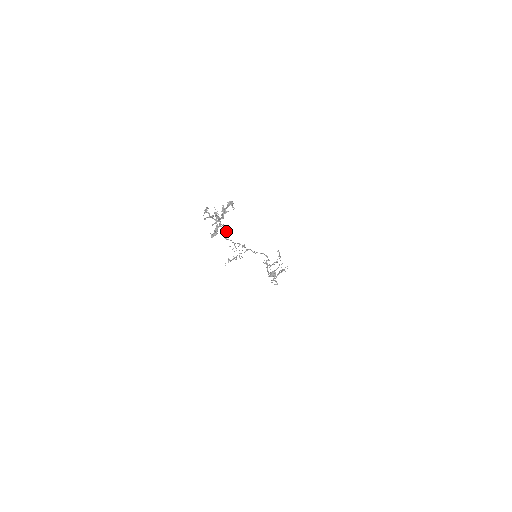
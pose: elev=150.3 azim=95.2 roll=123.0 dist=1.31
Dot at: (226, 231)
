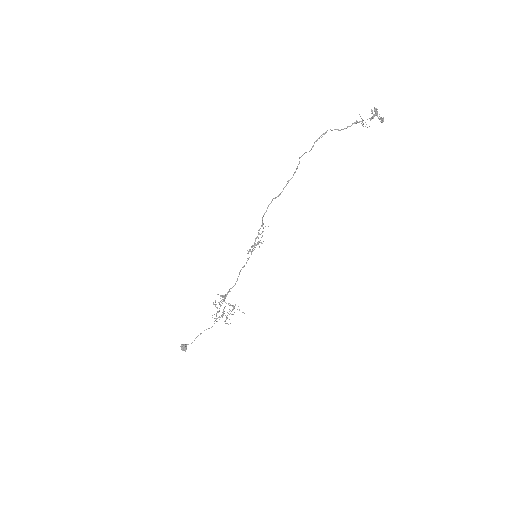
Dot at: (280, 193)
